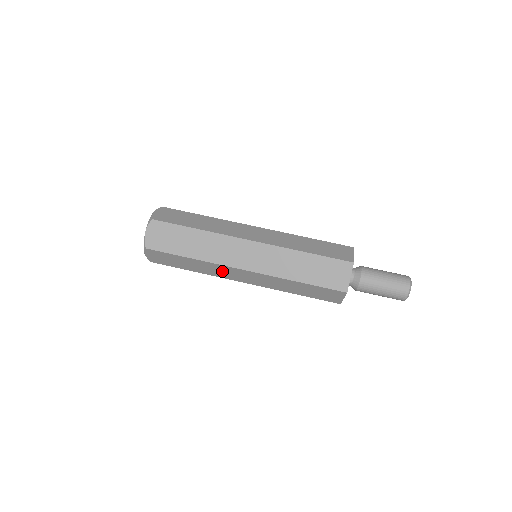
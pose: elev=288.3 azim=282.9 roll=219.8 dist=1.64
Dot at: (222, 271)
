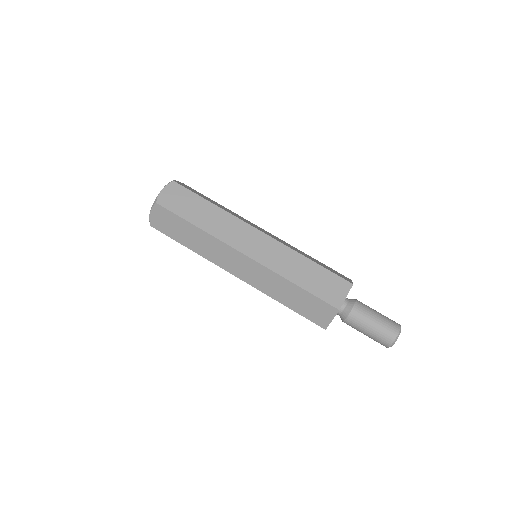
Dot at: (220, 253)
